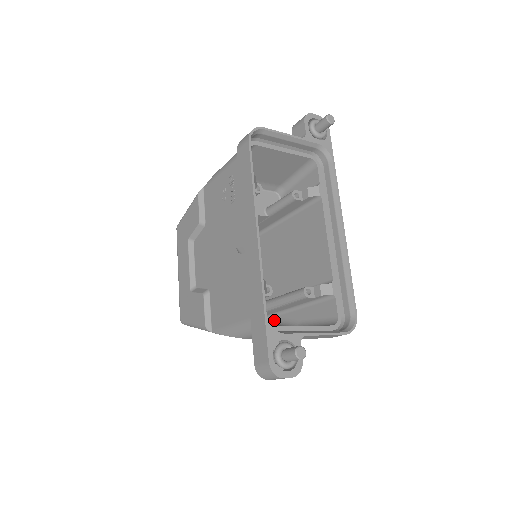
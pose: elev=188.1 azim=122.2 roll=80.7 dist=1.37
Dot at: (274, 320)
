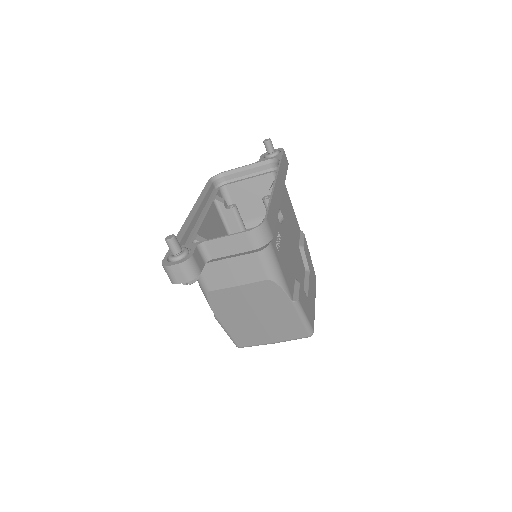
Dot at: occluded
